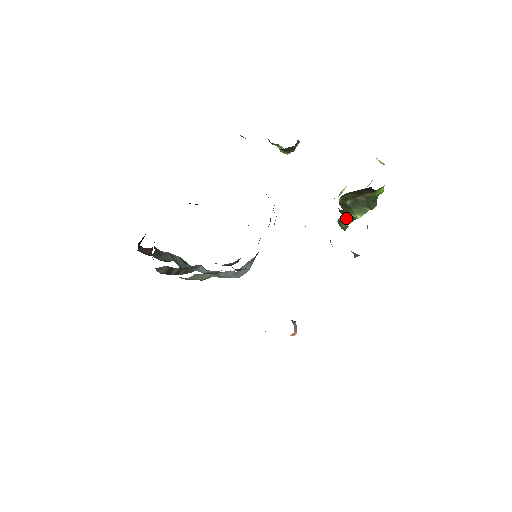
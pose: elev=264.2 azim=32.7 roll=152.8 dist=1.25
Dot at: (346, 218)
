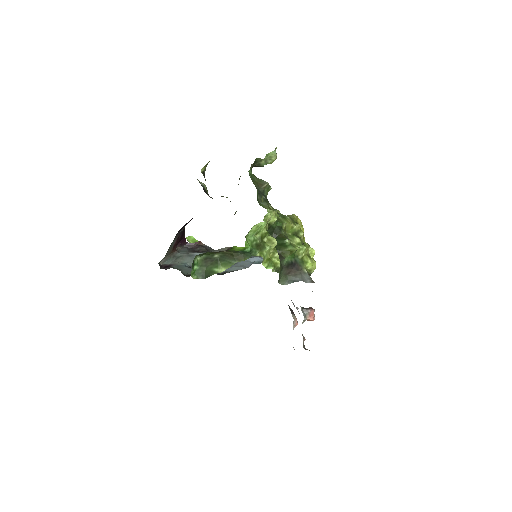
Dot at: (205, 273)
